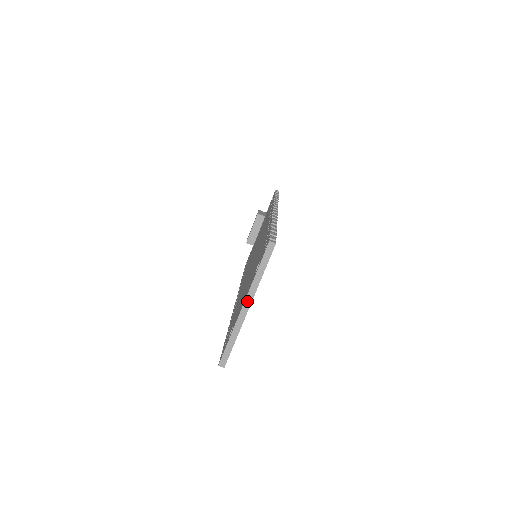
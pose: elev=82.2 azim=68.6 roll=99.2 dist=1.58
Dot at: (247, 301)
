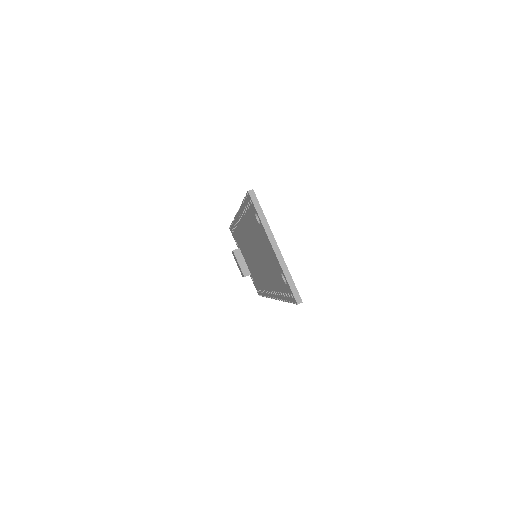
Dot at: (272, 242)
